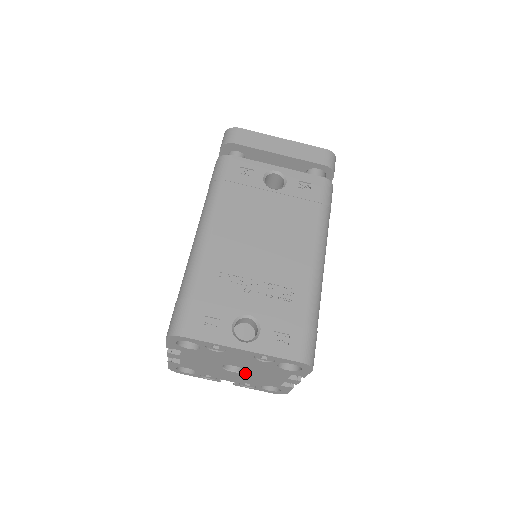
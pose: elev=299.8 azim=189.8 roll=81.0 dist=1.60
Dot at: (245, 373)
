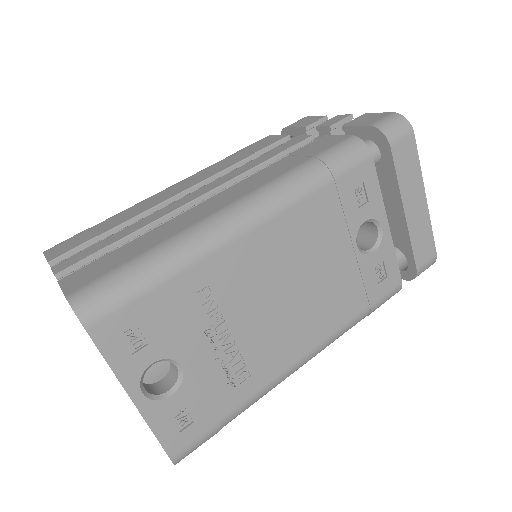
Dot at: occluded
